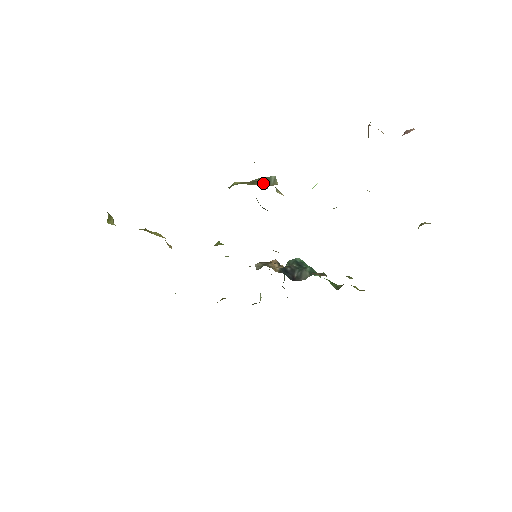
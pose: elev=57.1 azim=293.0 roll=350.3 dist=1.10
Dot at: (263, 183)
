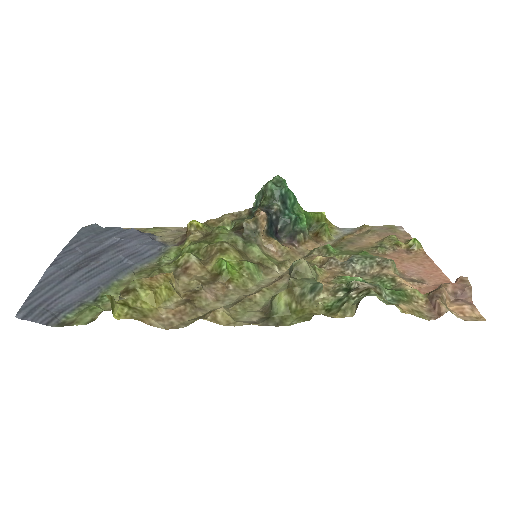
Dot at: (308, 294)
